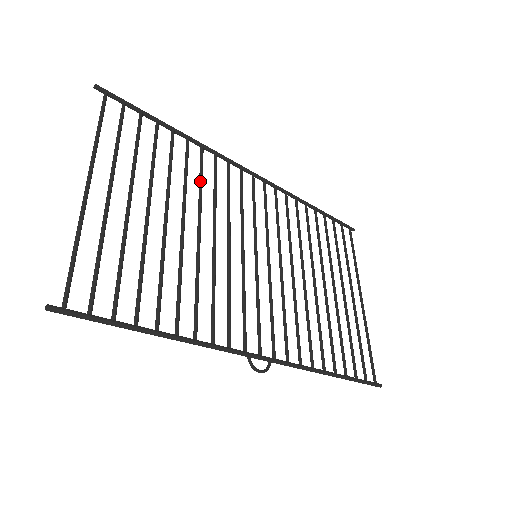
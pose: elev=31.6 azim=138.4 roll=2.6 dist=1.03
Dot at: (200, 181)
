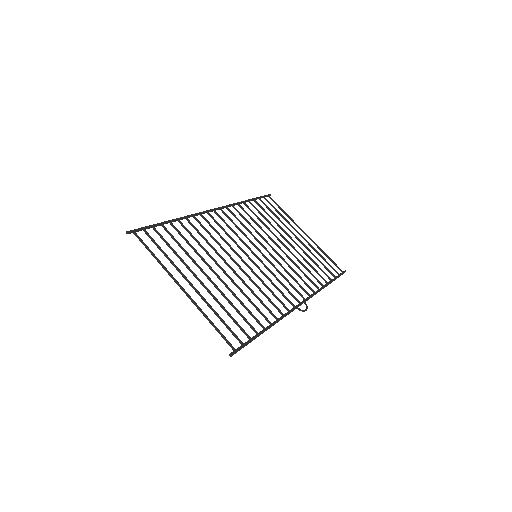
Dot at: (205, 239)
